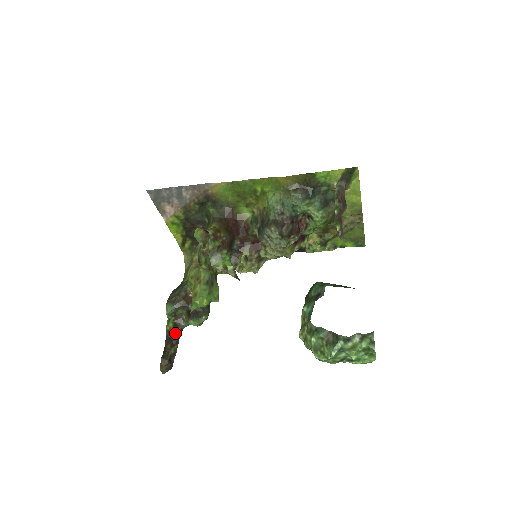
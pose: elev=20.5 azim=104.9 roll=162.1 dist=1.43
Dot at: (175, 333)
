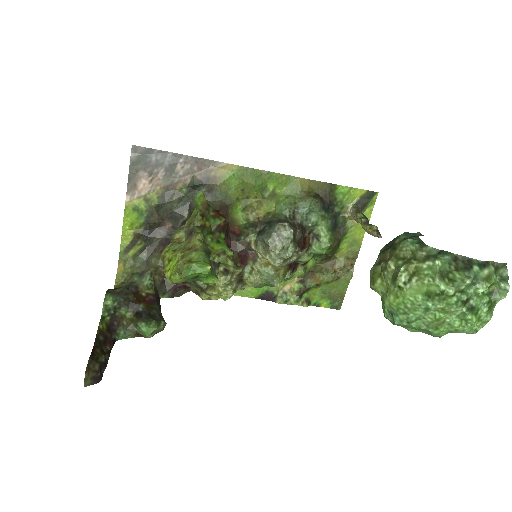
Dot at: (107, 339)
